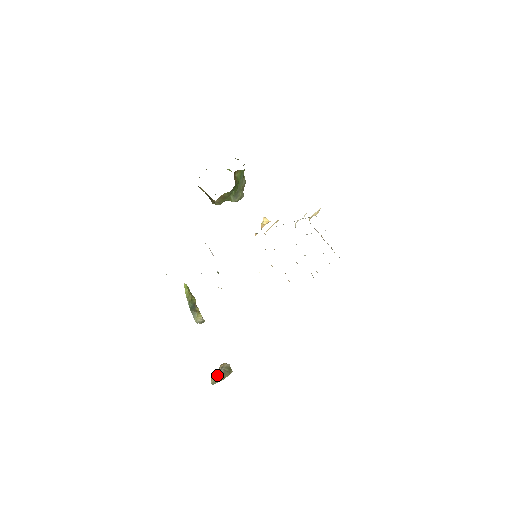
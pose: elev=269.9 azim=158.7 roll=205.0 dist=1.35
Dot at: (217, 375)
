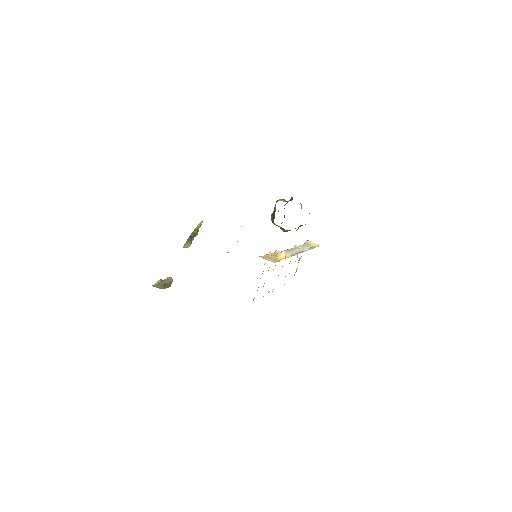
Dot at: (161, 284)
